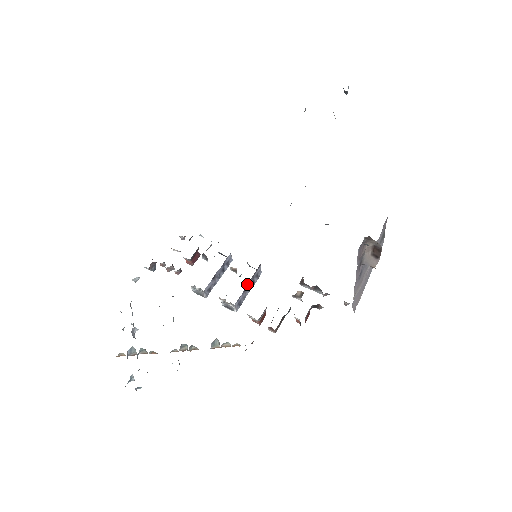
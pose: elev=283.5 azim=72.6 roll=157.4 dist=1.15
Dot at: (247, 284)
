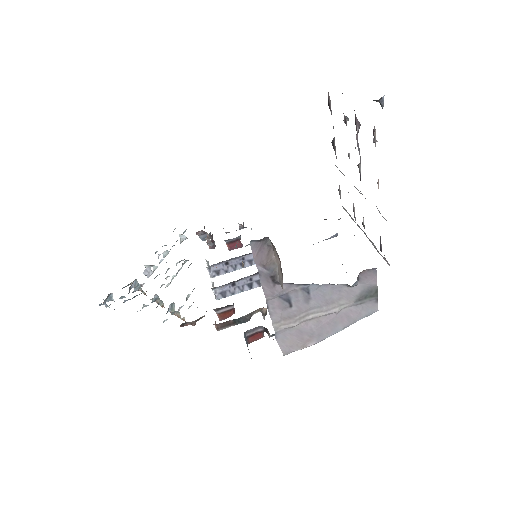
Dot at: (240, 281)
